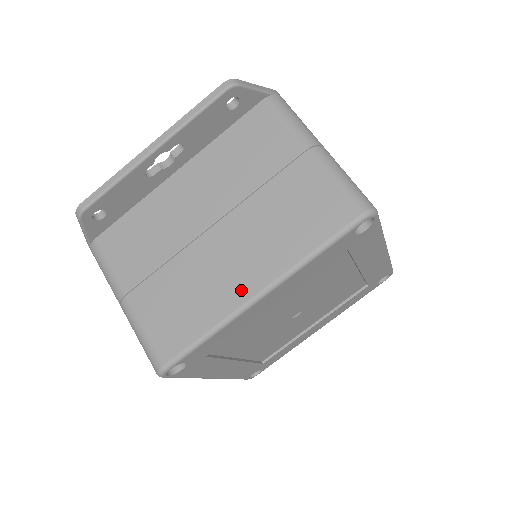
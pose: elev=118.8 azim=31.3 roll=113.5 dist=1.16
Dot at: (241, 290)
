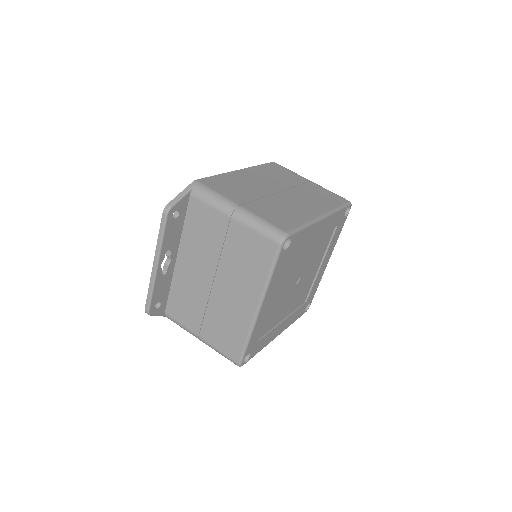
Dot at: (248, 311)
